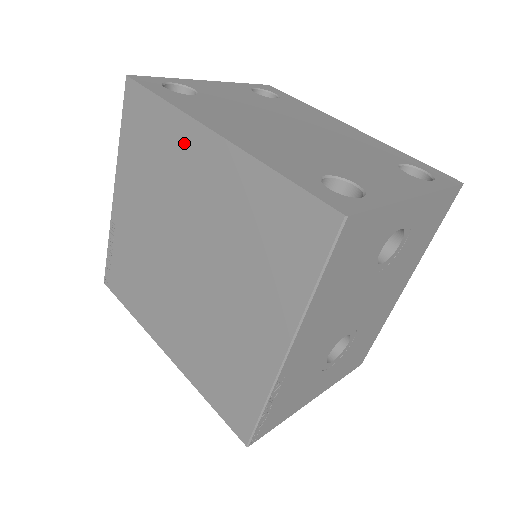
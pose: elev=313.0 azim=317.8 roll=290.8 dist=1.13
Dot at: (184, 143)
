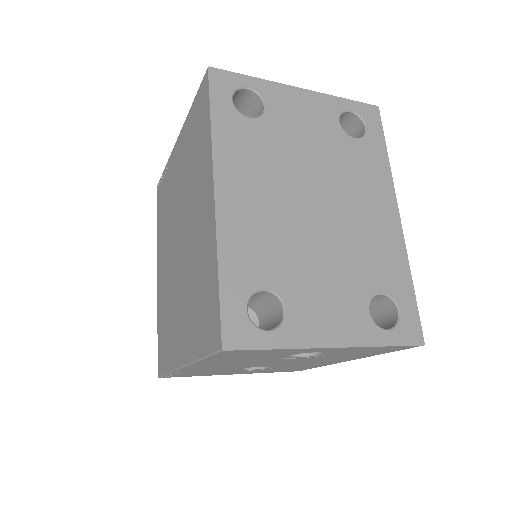
Dot at: (204, 172)
